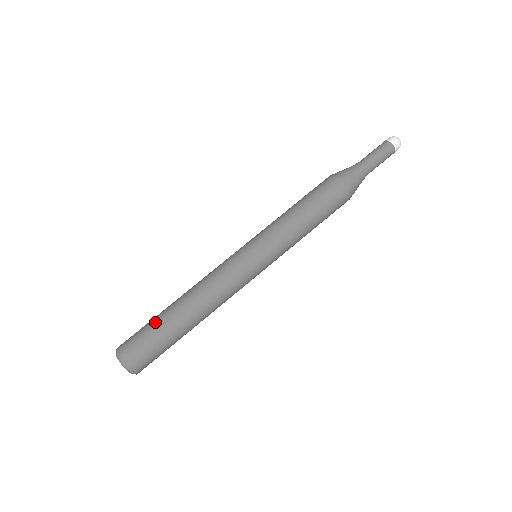
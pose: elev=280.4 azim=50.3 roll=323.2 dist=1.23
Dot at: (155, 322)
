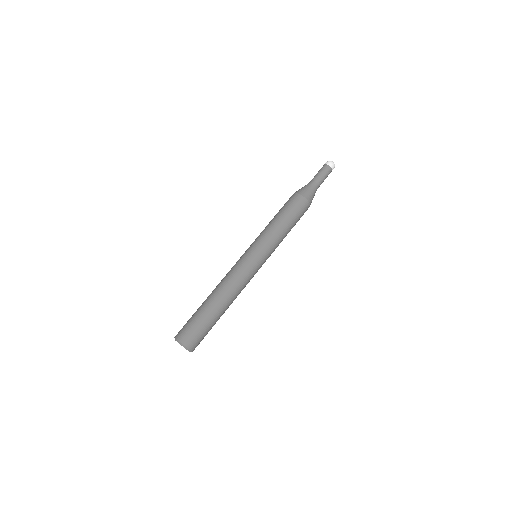
Dot at: occluded
